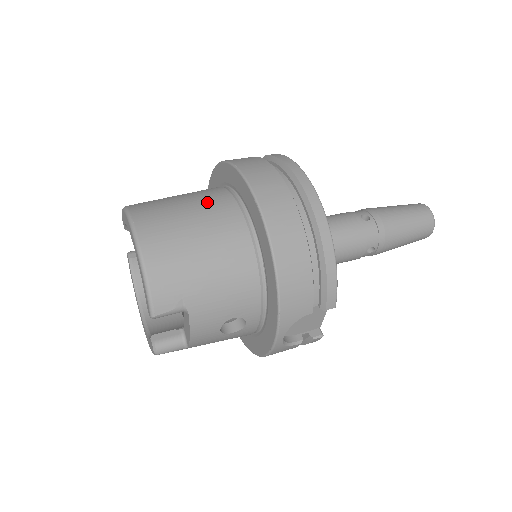
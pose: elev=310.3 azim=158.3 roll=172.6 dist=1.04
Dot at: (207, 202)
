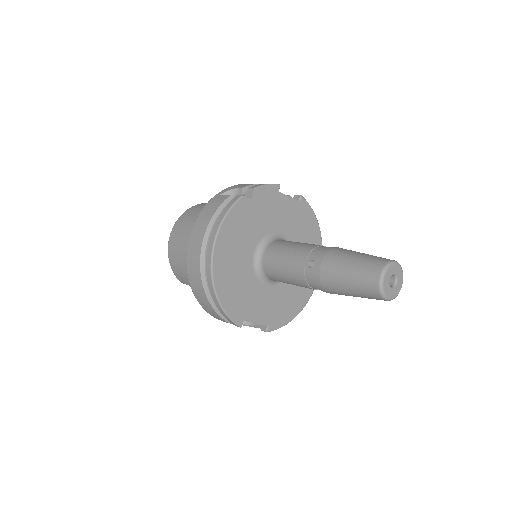
Dot at: occluded
